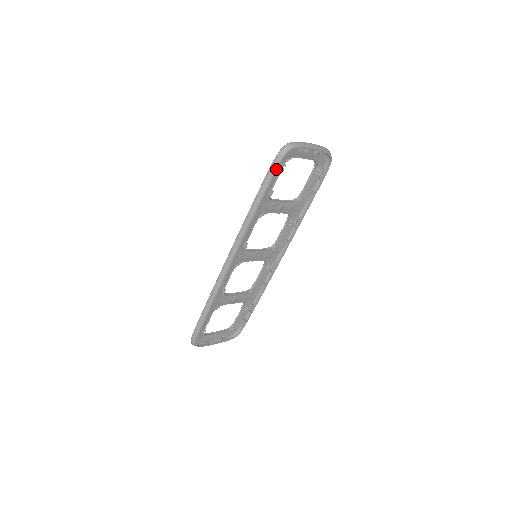
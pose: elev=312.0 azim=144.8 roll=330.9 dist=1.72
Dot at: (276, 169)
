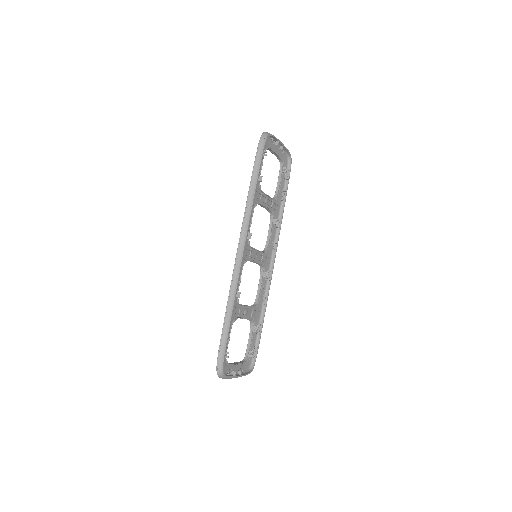
Dot at: (262, 151)
